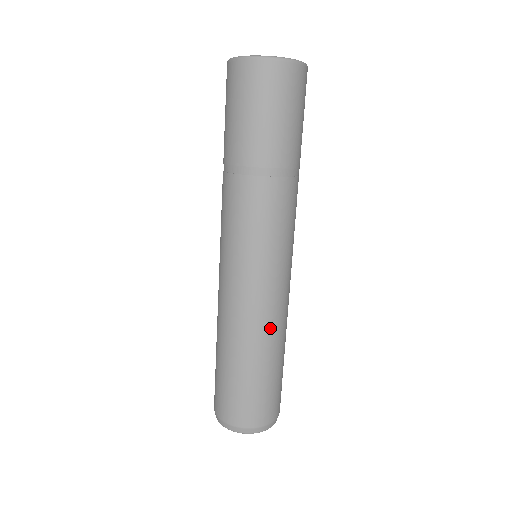
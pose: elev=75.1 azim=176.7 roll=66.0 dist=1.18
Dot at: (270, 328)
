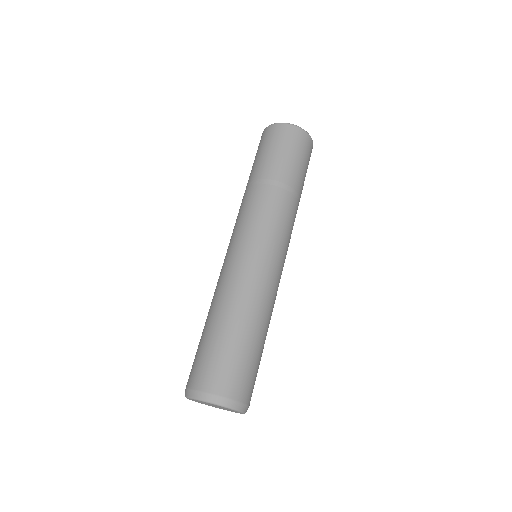
Dot at: (251, 297)
